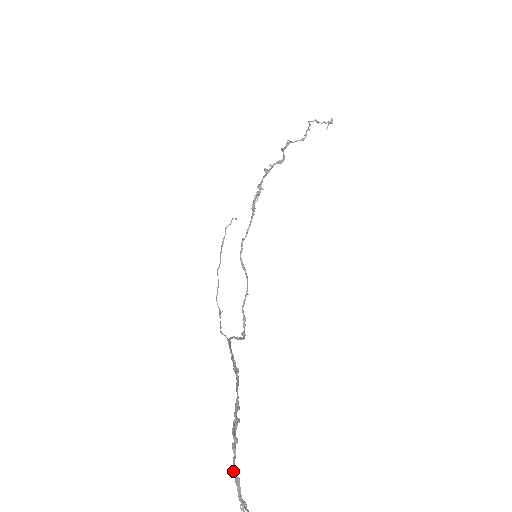
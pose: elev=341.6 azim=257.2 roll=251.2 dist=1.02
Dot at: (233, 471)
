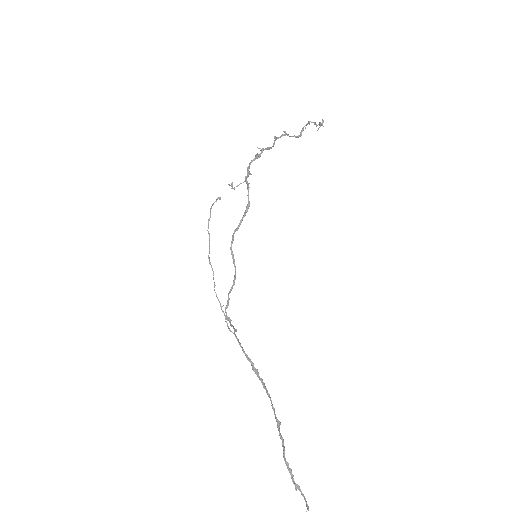
Dot at: occluded
